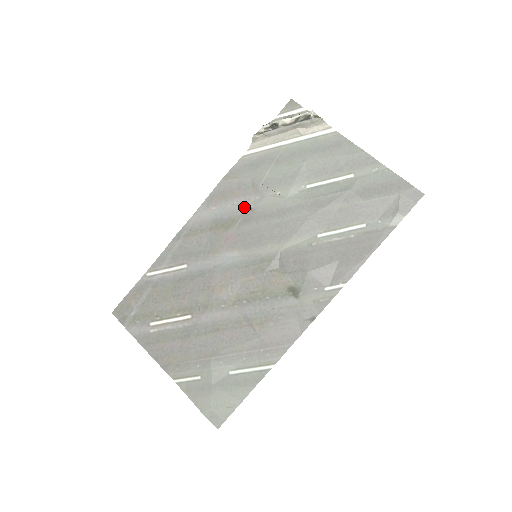
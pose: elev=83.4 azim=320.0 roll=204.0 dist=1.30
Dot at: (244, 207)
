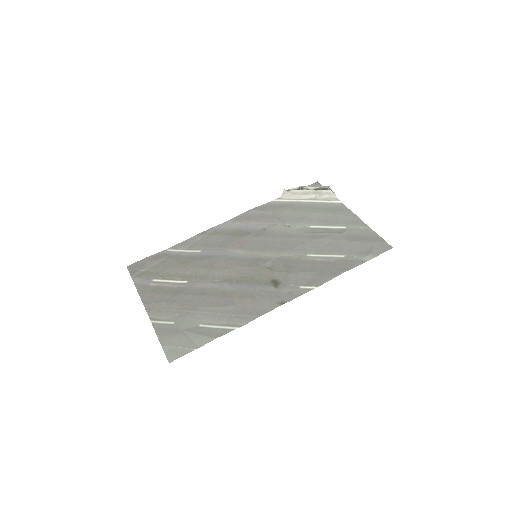
Dot at: (260, 227)
